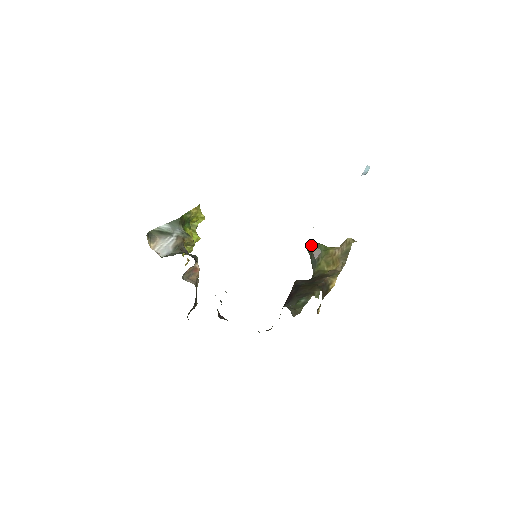
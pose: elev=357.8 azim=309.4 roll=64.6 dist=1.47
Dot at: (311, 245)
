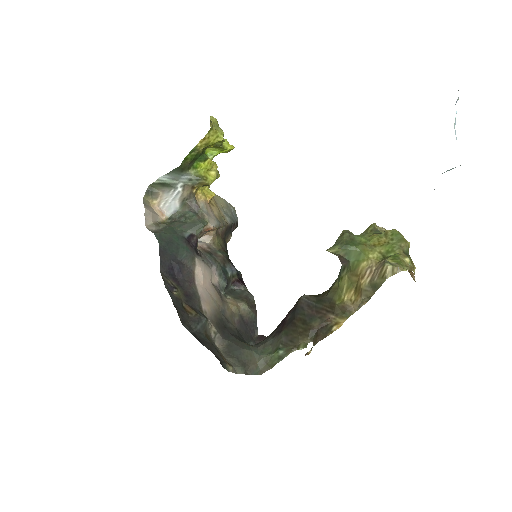
Dot at: (333, 253)
